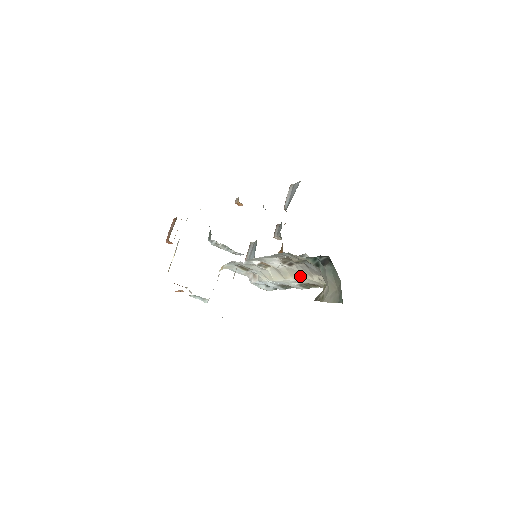
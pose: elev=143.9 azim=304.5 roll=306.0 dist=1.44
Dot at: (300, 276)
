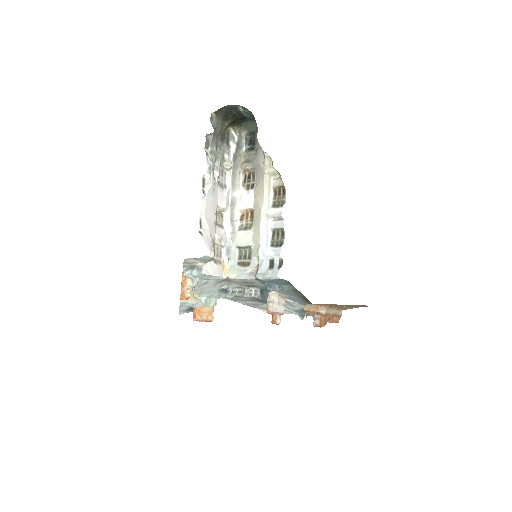
Dot at: (262, 187)
